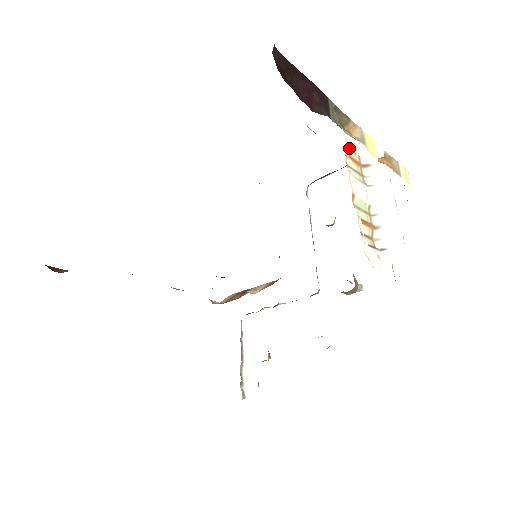
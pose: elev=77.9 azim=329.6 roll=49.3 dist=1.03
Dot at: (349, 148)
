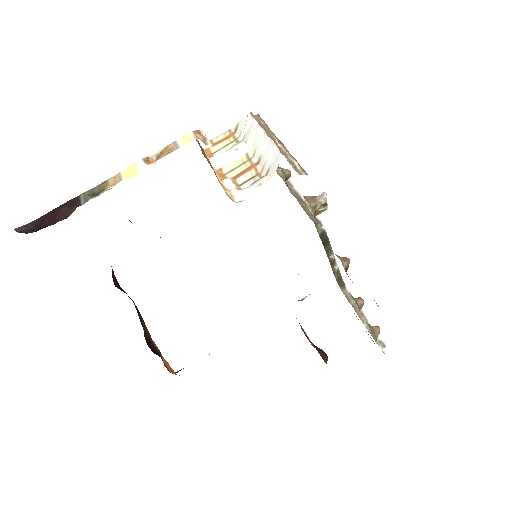
Dot at: occluded
